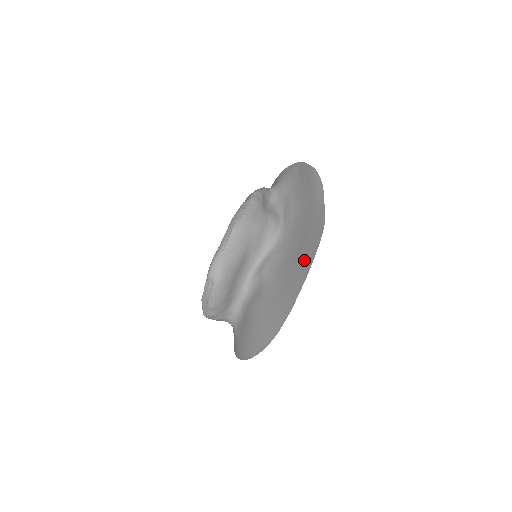
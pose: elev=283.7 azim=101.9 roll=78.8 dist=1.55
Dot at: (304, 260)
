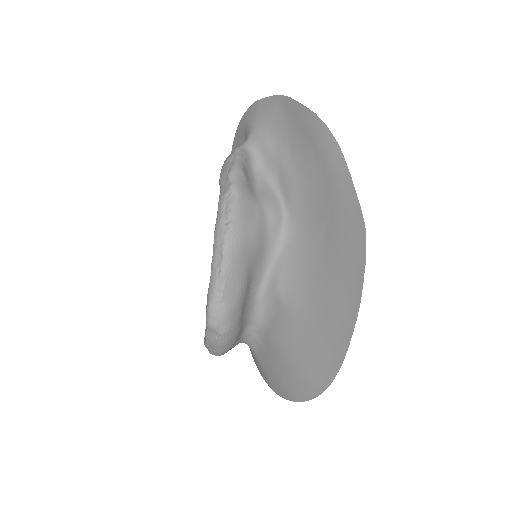
Dot at: (344, 282)
